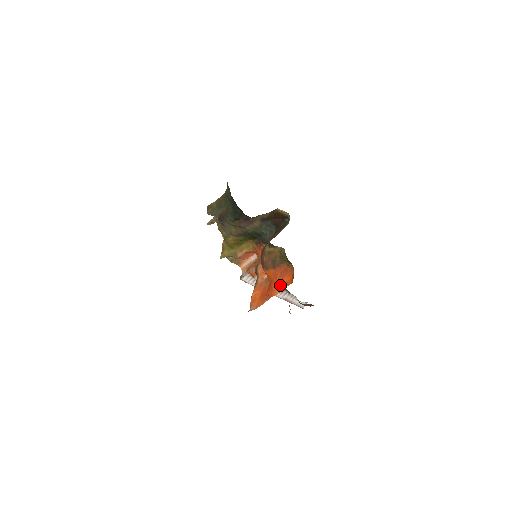
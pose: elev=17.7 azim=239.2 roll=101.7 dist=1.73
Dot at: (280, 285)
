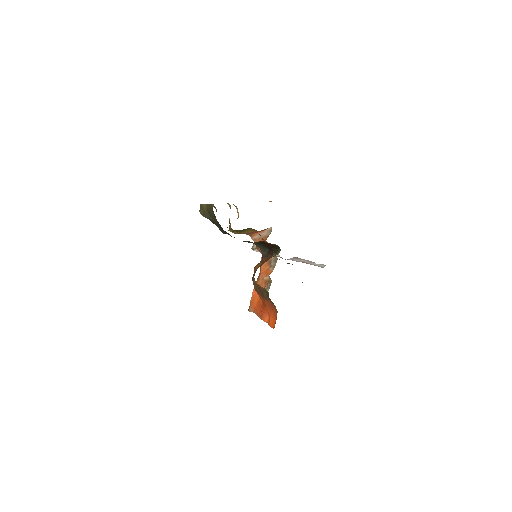
Dot at: (268, 315)
